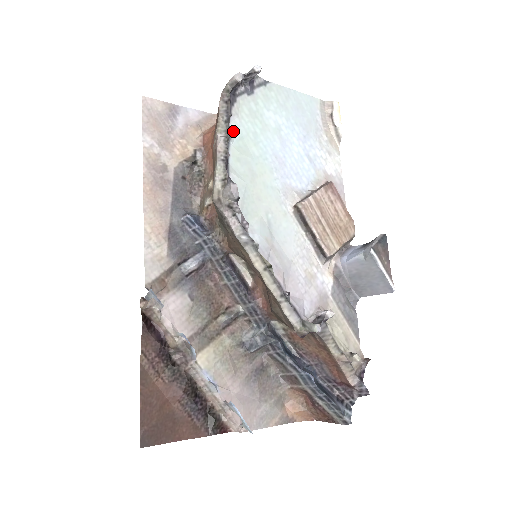
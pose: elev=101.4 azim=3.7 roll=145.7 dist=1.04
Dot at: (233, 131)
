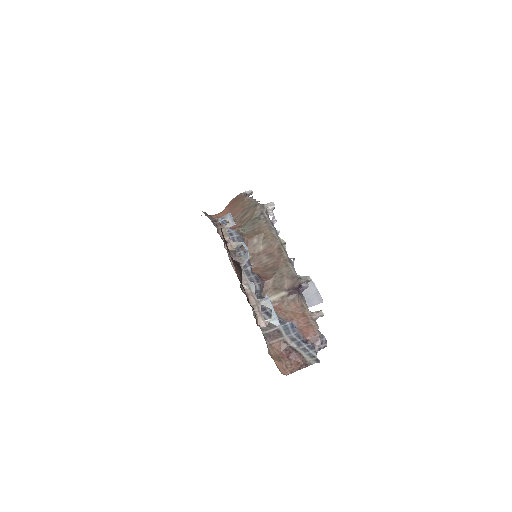
Dot at: occluded
